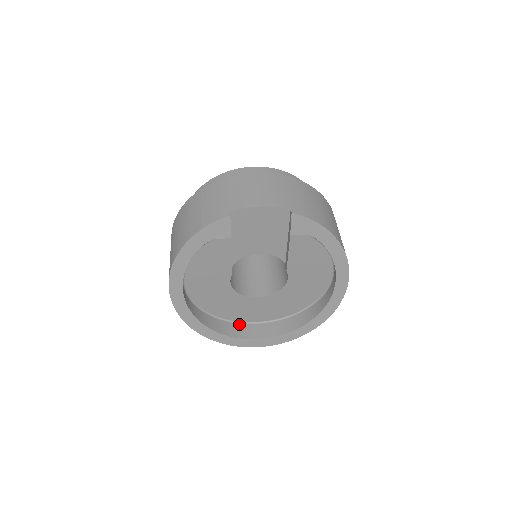
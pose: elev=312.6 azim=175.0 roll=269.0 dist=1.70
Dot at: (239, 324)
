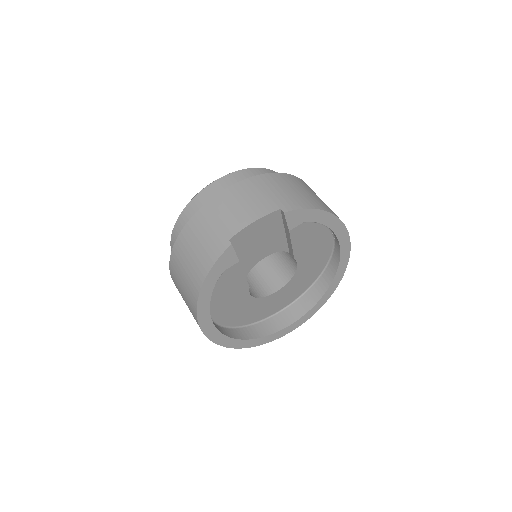
Dot at: (268, 320)
